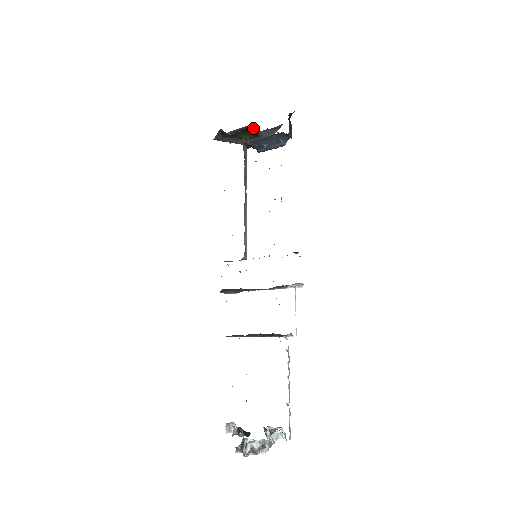
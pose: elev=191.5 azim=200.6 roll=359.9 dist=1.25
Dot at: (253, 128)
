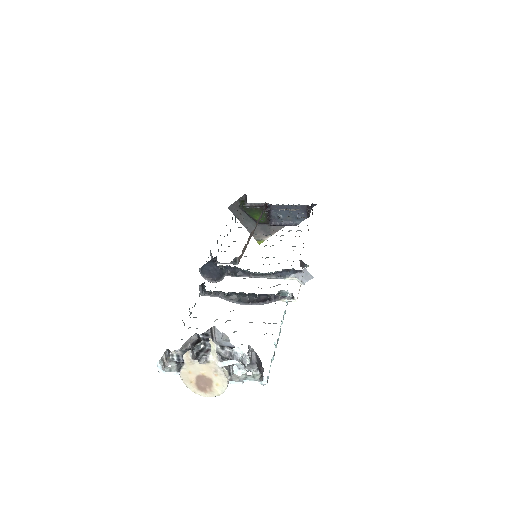
Dot at: occluded
